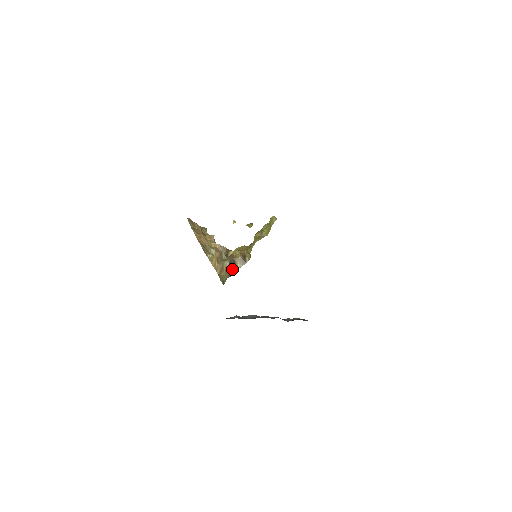
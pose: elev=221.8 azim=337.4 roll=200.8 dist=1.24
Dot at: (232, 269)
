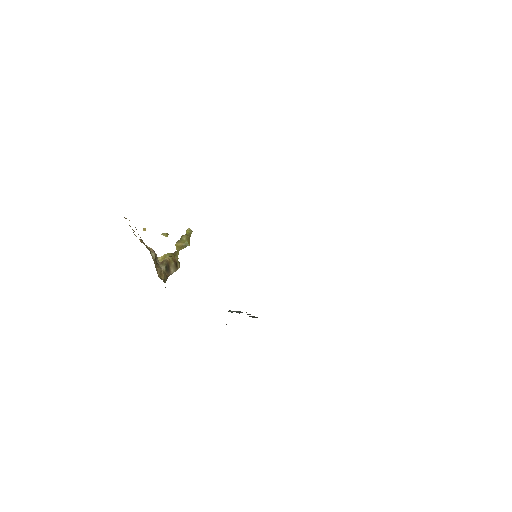
Dot at: (167, 274)
